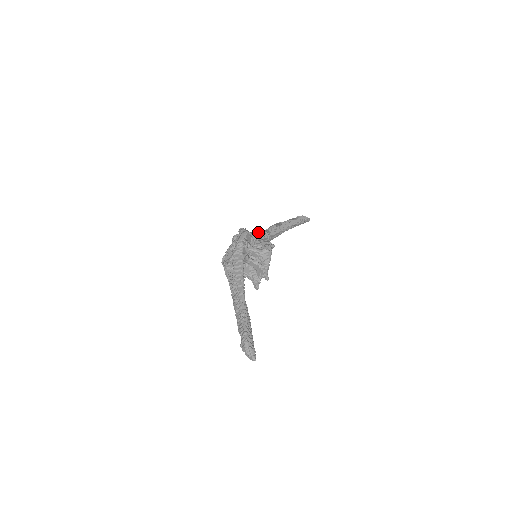
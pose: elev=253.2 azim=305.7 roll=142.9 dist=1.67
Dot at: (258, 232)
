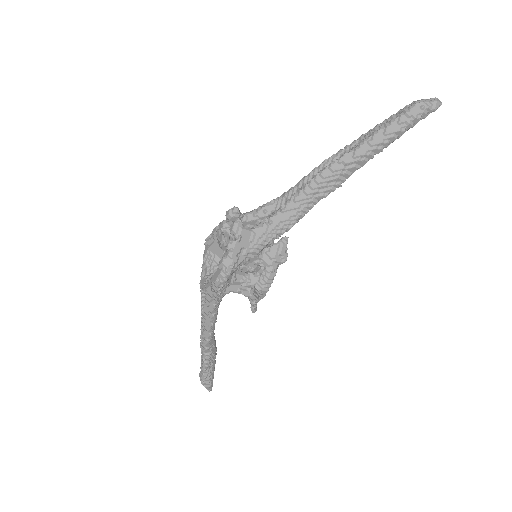
Dot at: (269, 223)
